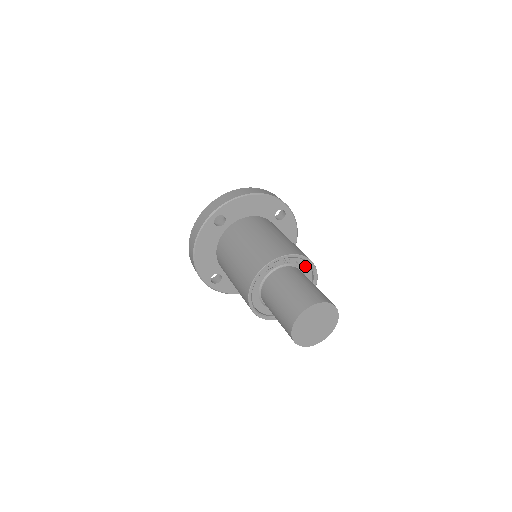
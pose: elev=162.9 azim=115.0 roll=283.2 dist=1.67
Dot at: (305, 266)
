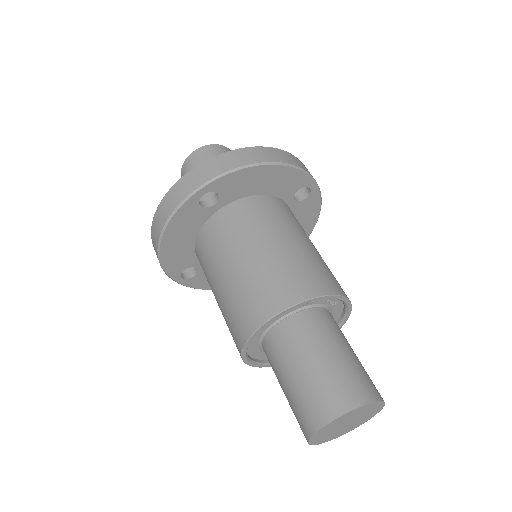
Dot at: (337, 304)
